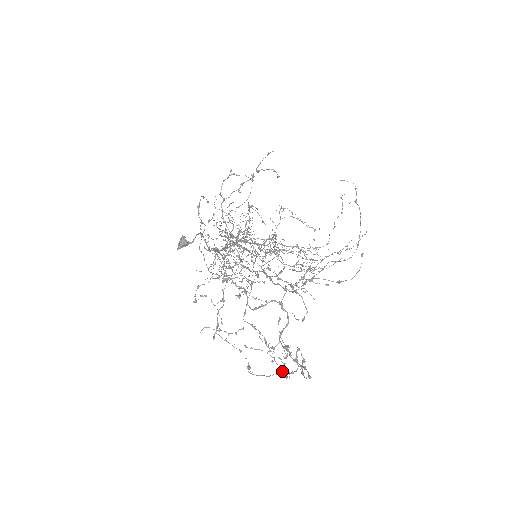
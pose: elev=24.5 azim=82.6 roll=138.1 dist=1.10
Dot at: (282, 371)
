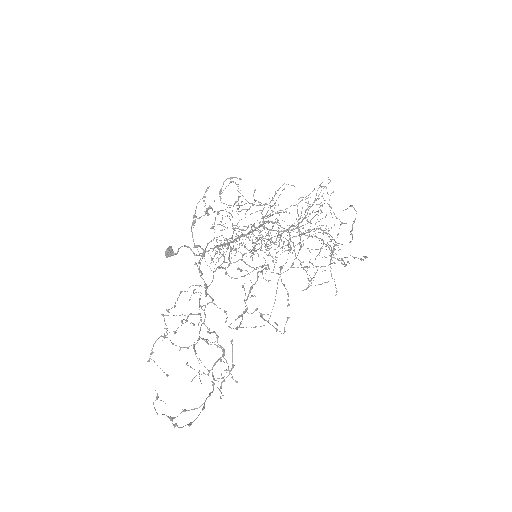
Dot at: occluded
